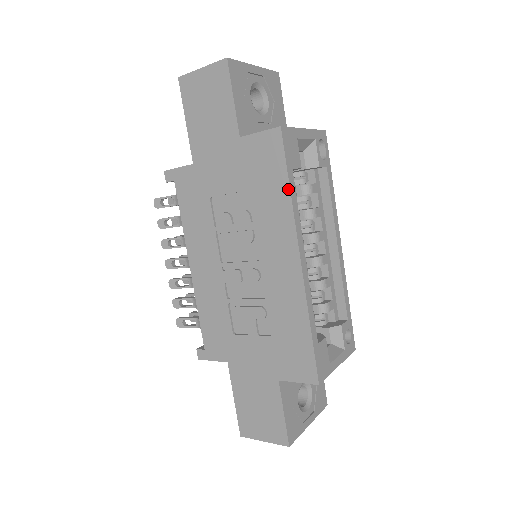
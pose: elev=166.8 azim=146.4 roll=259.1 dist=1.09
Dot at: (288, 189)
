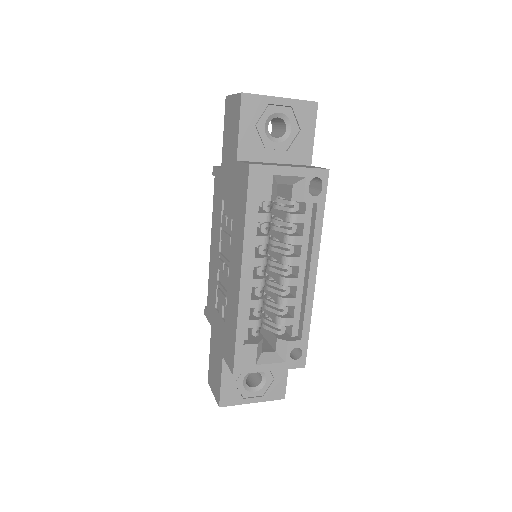
Dot at: (245, 216)
